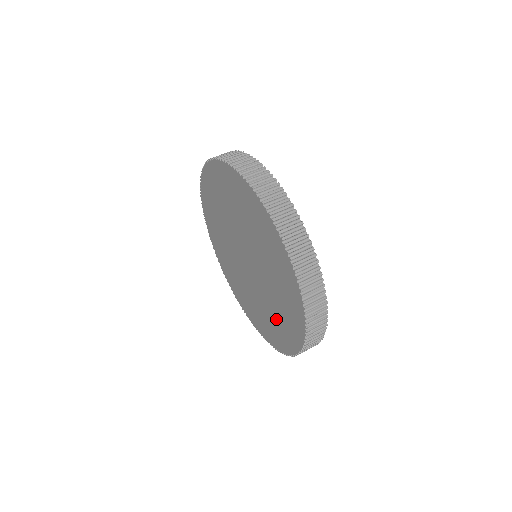
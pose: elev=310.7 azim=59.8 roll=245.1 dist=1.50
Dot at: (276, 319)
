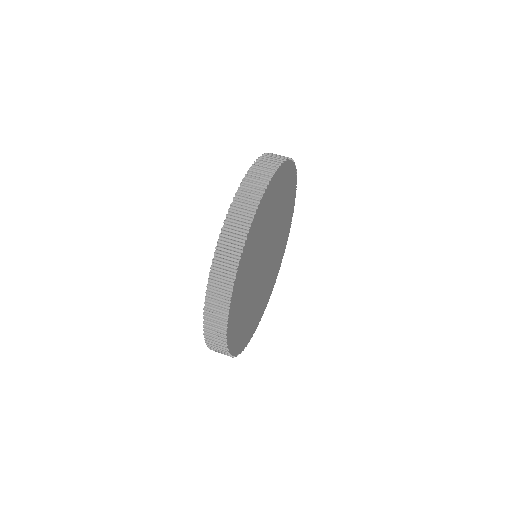
Dot at: occluded
